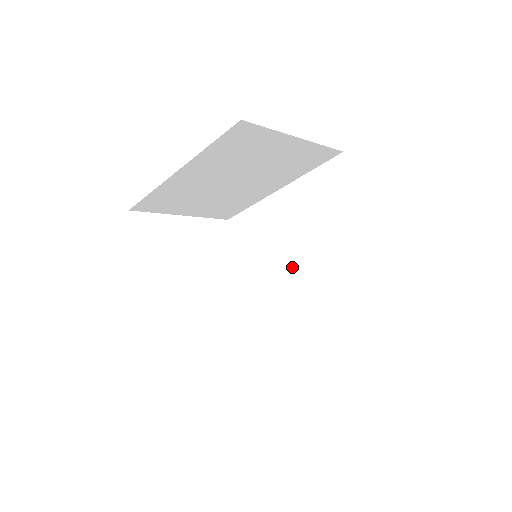
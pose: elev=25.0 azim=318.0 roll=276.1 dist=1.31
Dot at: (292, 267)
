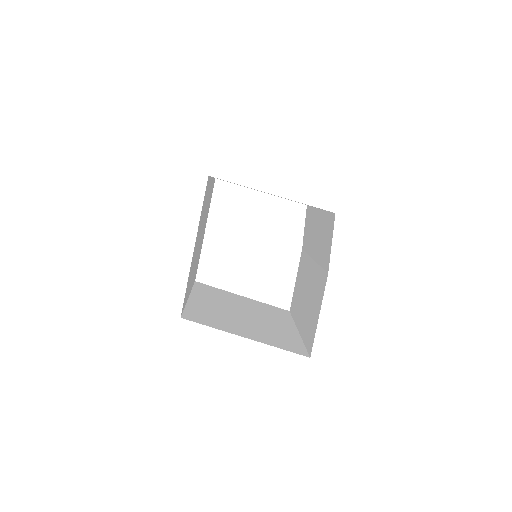
Dot at: (307, 273)
